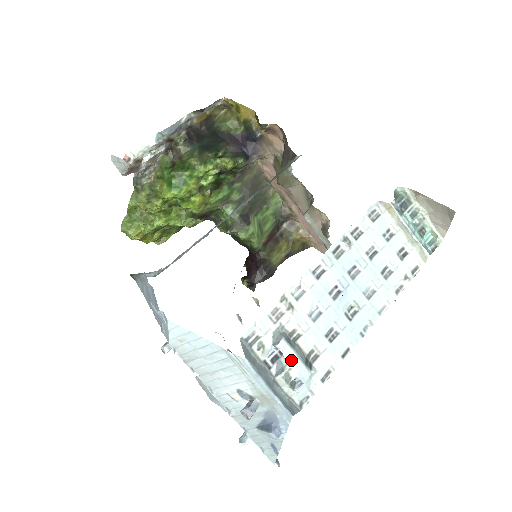
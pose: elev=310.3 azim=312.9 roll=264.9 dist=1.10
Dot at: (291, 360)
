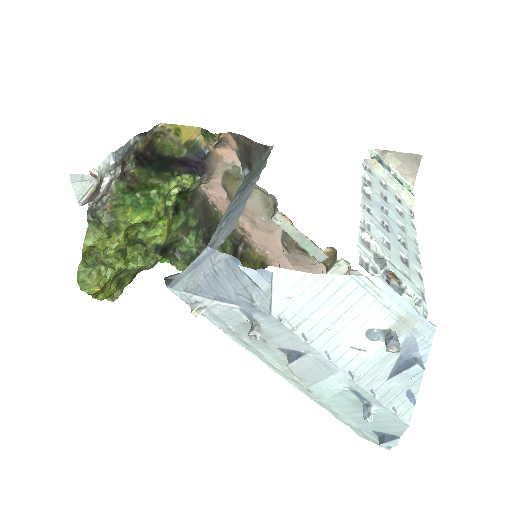
Dot at: (402, 279)
